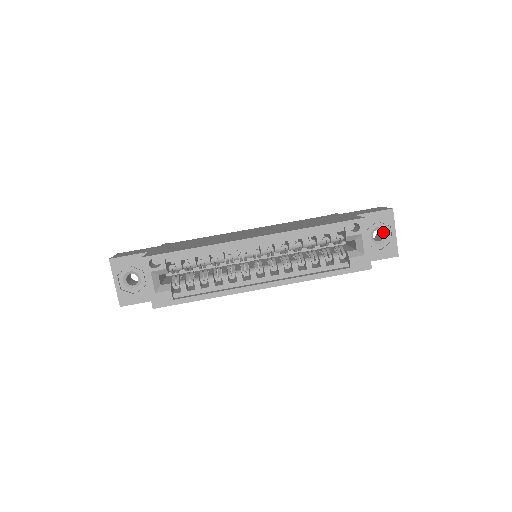
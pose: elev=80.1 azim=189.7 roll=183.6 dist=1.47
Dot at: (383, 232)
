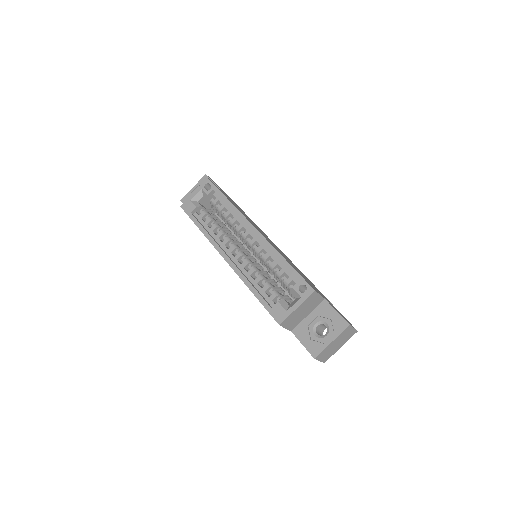
Dot at: (327, 332)
